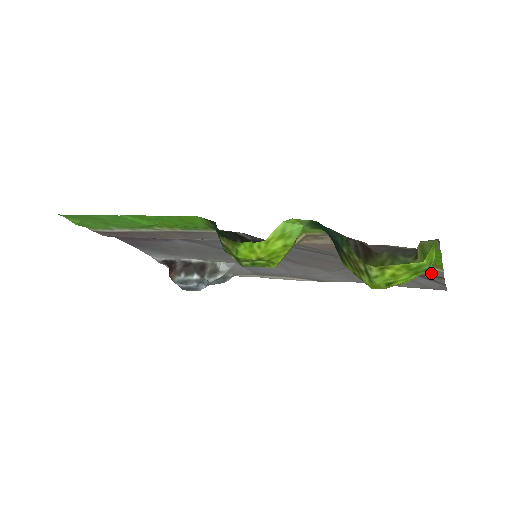
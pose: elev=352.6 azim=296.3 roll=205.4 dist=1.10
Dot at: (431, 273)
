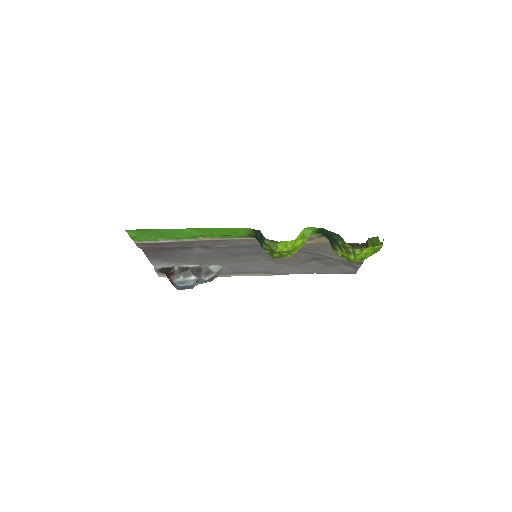
Dot at: occluded
